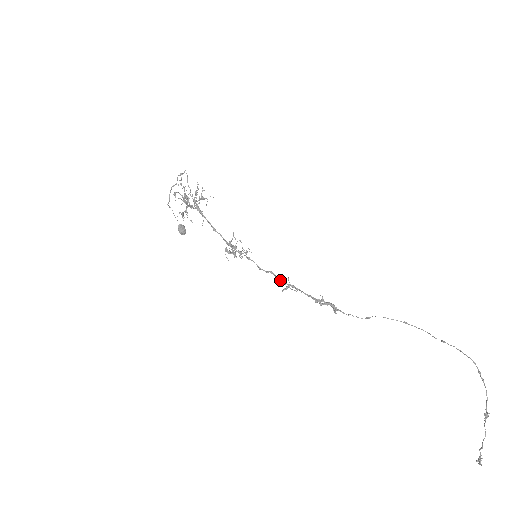
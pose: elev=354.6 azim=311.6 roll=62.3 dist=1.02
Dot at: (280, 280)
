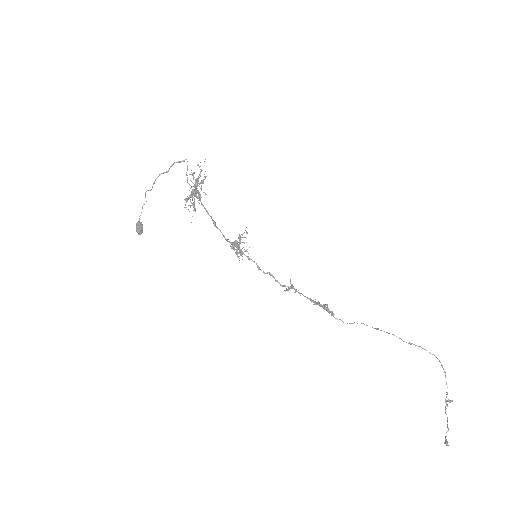
Dot at: occluded
